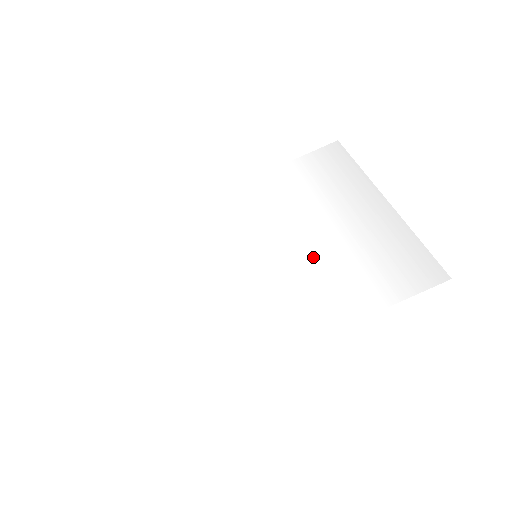
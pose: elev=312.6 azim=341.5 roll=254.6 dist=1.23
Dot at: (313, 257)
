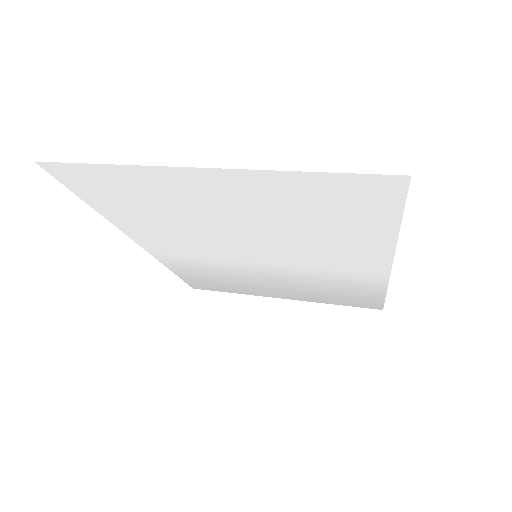
Dot at: (299, 276)
